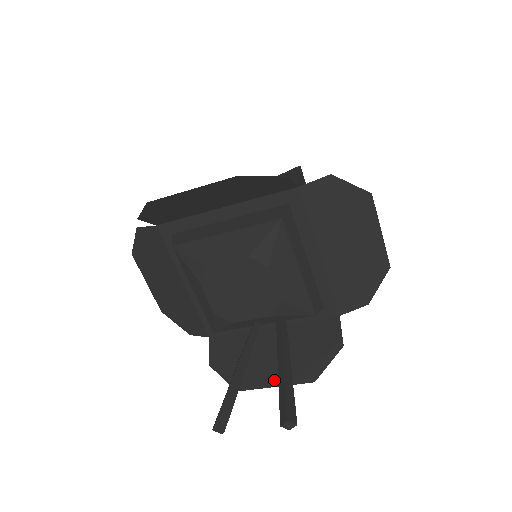
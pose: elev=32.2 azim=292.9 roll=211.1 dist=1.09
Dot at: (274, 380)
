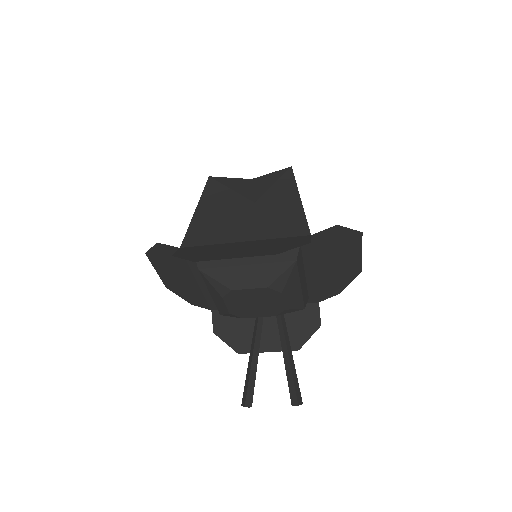
Dot at: (268, 347)
